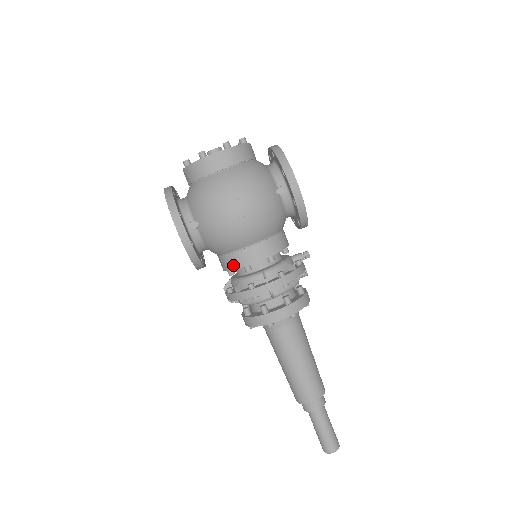
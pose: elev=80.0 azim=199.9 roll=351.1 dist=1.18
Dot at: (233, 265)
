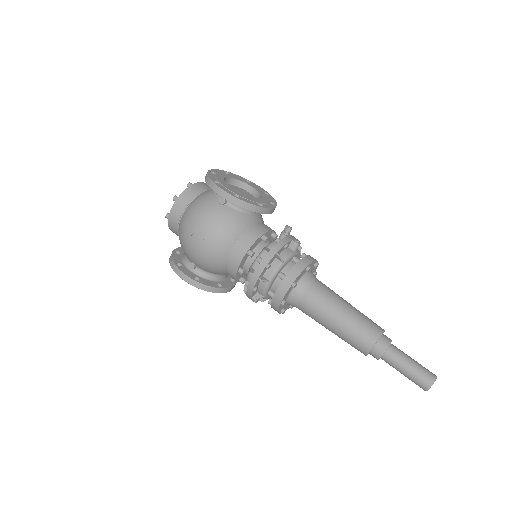
Dot at: (233, 276)
